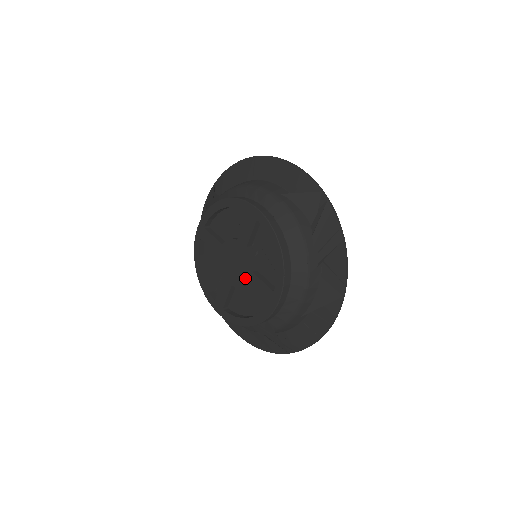
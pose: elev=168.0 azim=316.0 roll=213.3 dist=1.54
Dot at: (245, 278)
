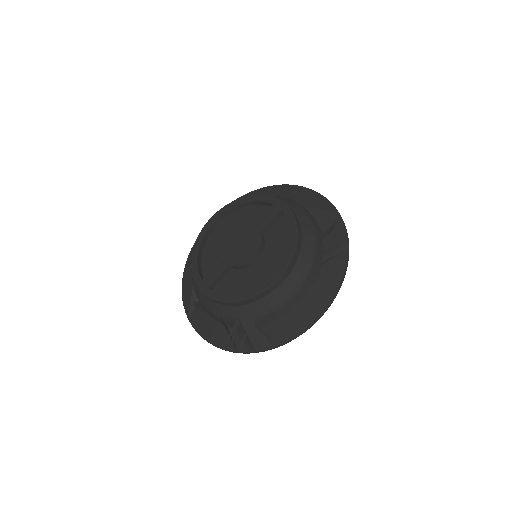
Dot at: (248, 258)
